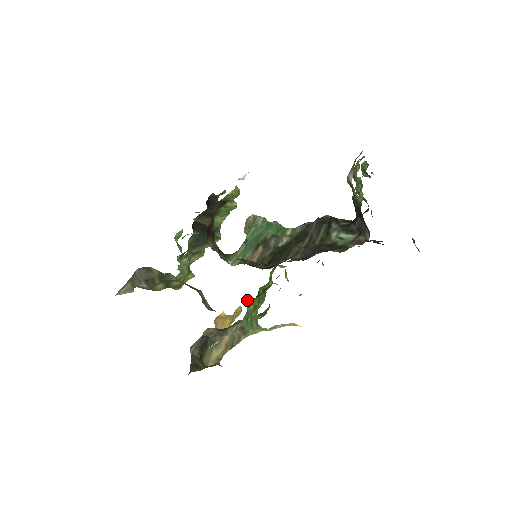
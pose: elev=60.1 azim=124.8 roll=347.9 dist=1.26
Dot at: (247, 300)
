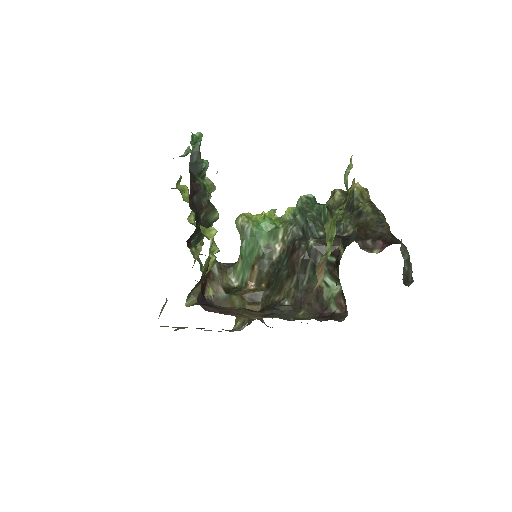
Dot at: occluded
